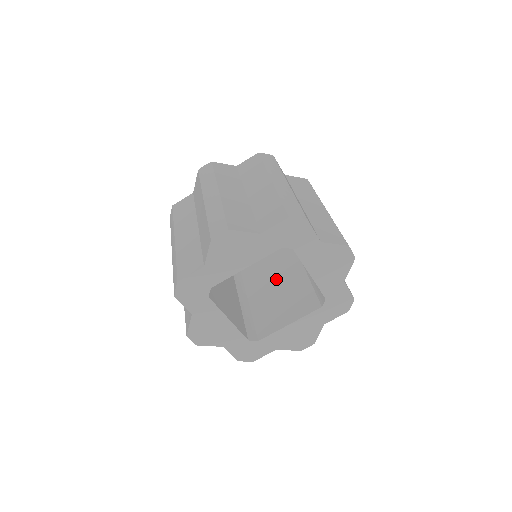
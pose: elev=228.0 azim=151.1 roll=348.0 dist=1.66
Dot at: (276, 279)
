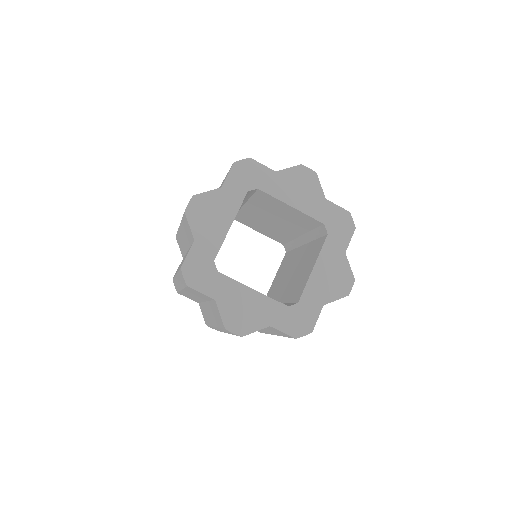
Dot at: occluded
